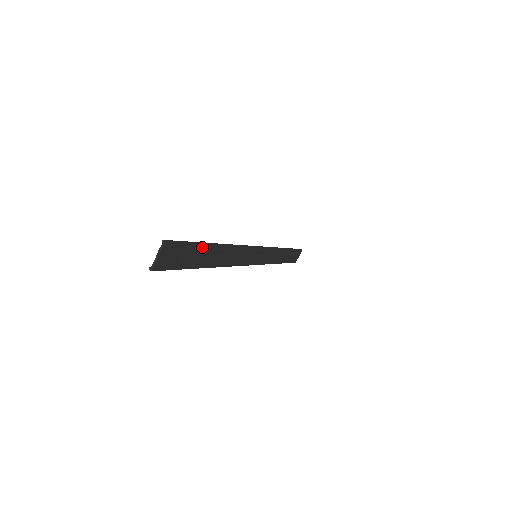
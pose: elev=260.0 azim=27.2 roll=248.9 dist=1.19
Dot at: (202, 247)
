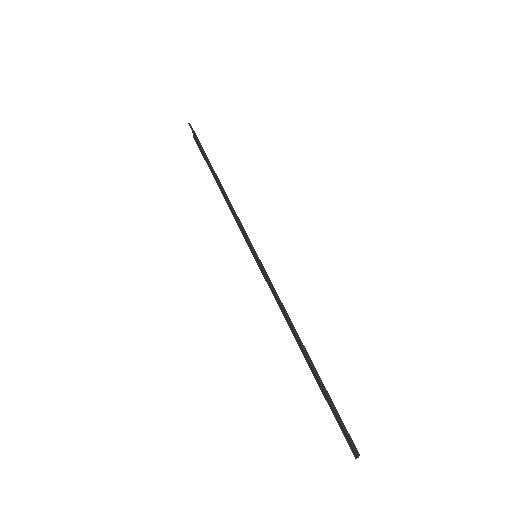
Dot at: (323, 385)
